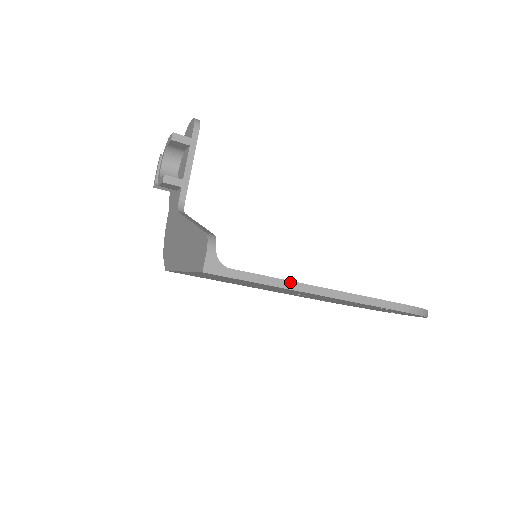
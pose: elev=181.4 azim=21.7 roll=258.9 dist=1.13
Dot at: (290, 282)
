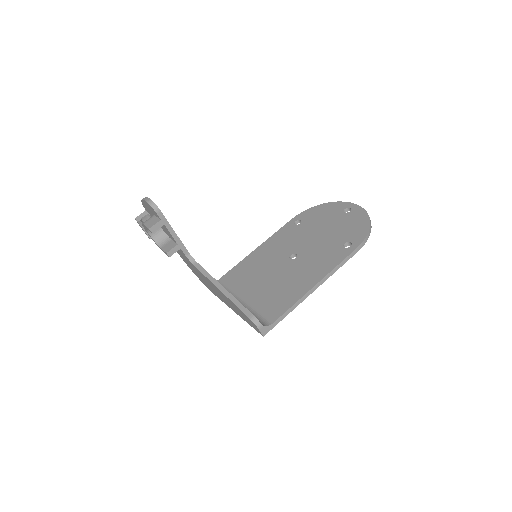
Dot at: (301, 299)
